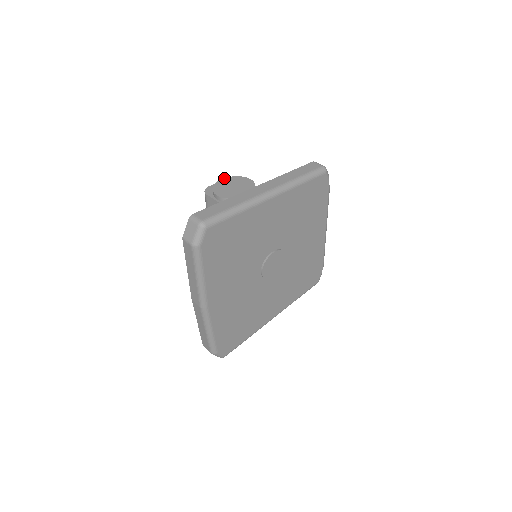
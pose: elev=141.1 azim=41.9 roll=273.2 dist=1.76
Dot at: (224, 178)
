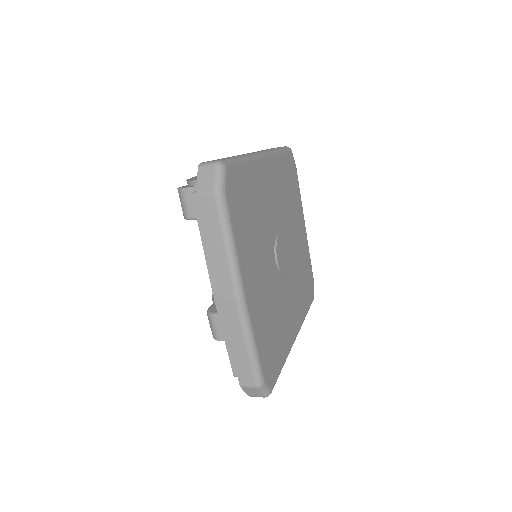
Dot at: (192, 177)
